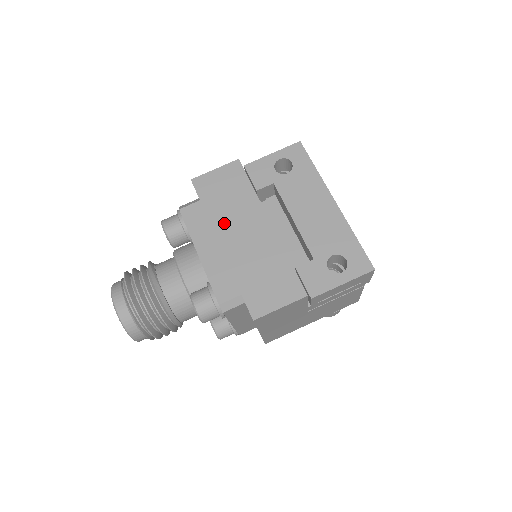
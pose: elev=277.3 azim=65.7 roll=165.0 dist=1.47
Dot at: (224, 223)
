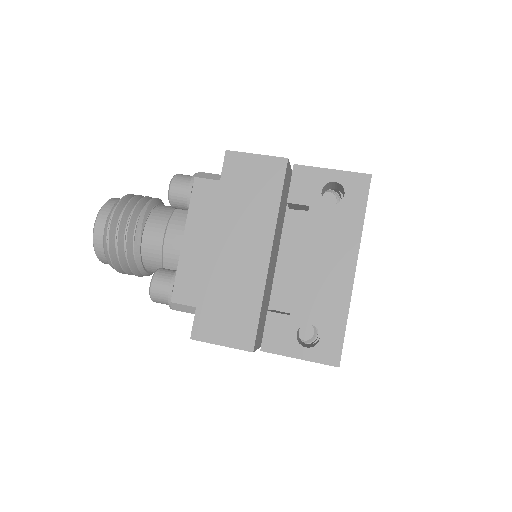
Dot at: (227, 223)
